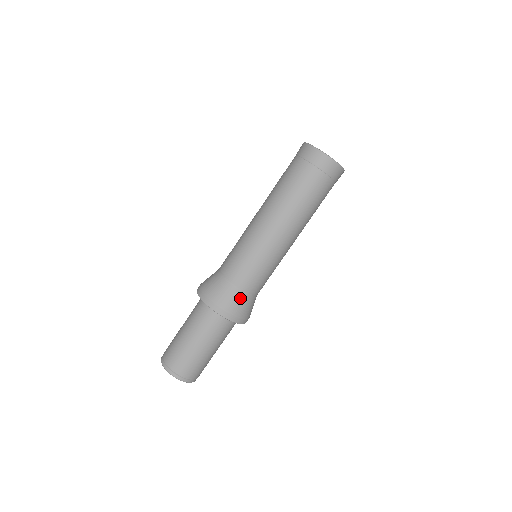
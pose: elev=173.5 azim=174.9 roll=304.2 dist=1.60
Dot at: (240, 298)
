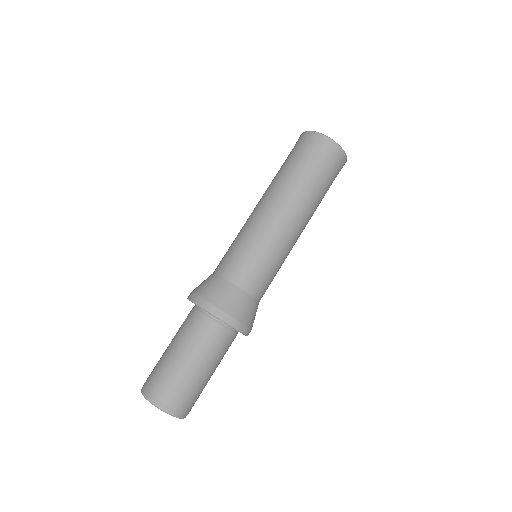
Dot at: occluded
